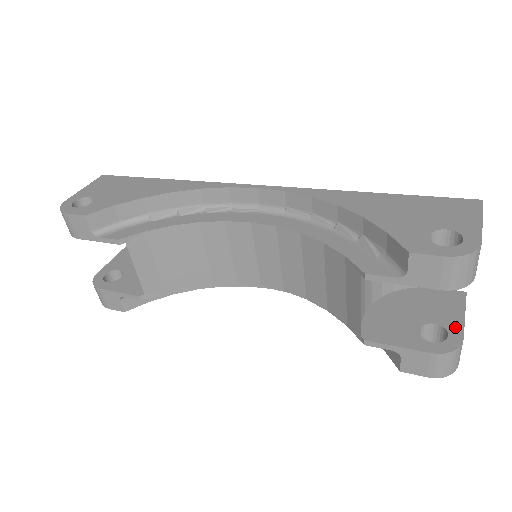
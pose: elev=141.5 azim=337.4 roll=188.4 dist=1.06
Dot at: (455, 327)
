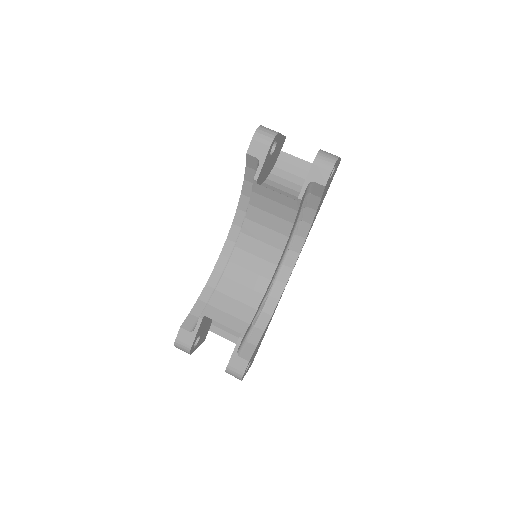
Dot at: occluded
